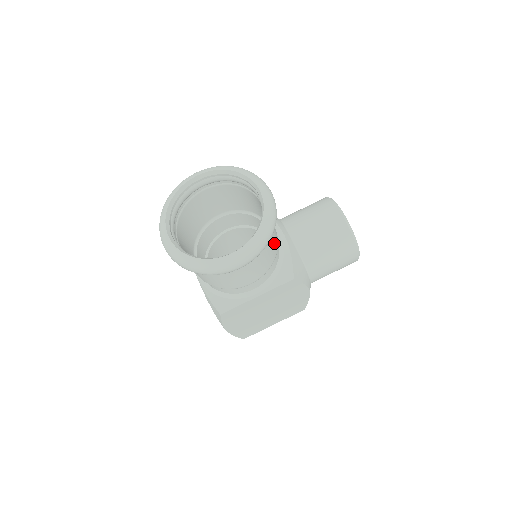
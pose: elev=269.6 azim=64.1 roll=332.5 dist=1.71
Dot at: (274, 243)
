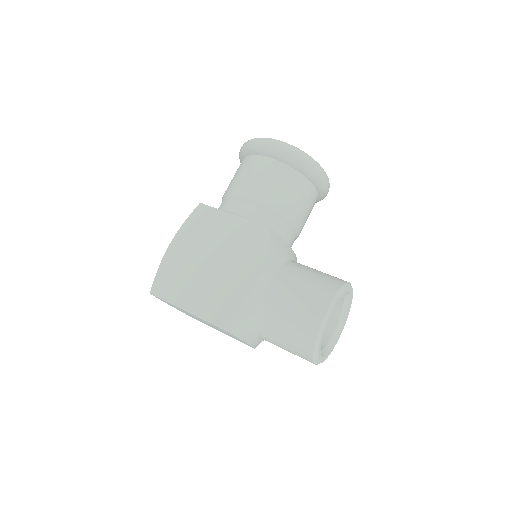
Dot at: (292, 202)
